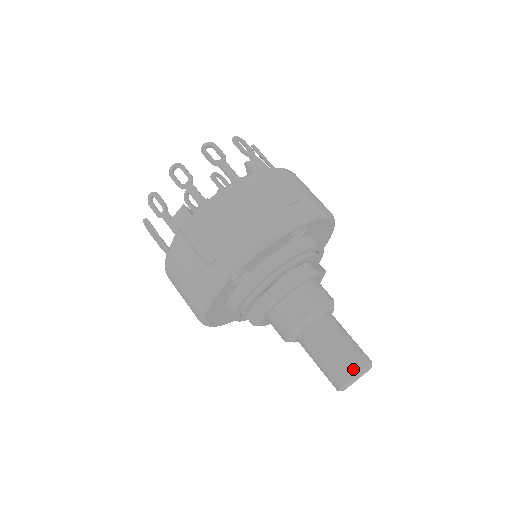
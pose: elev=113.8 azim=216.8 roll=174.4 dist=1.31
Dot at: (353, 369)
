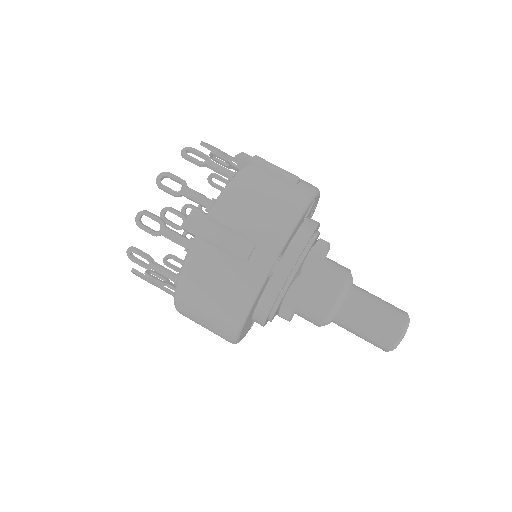
Dot at: (400, 322)
